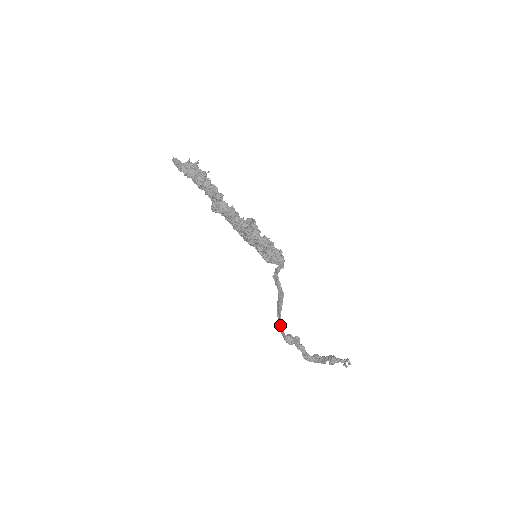
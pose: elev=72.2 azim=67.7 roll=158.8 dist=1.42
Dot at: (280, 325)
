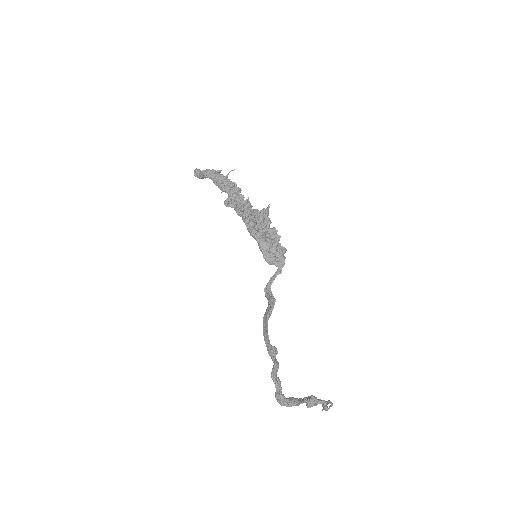
Dot at: (265, 333)
